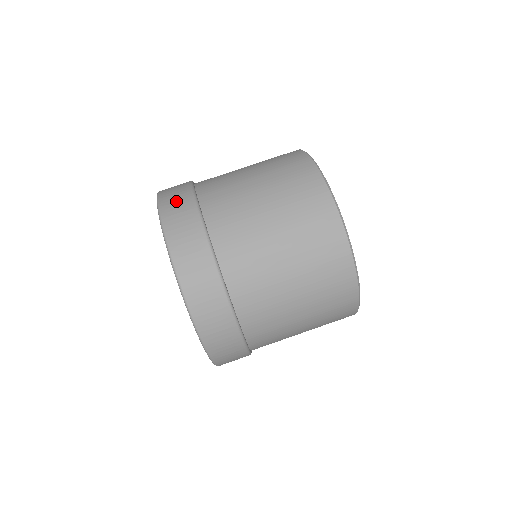
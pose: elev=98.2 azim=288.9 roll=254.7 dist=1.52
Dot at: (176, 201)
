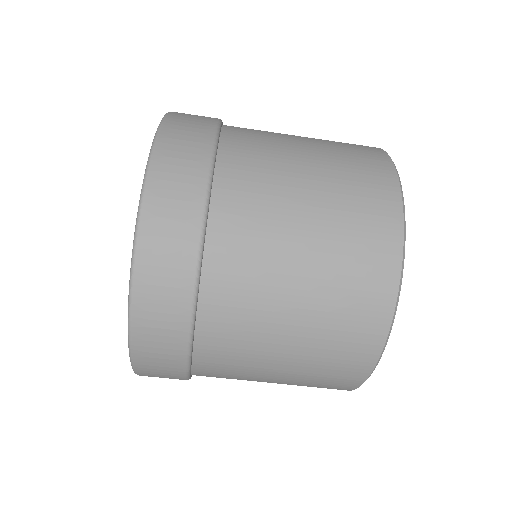
Dot at: (189, 126)
